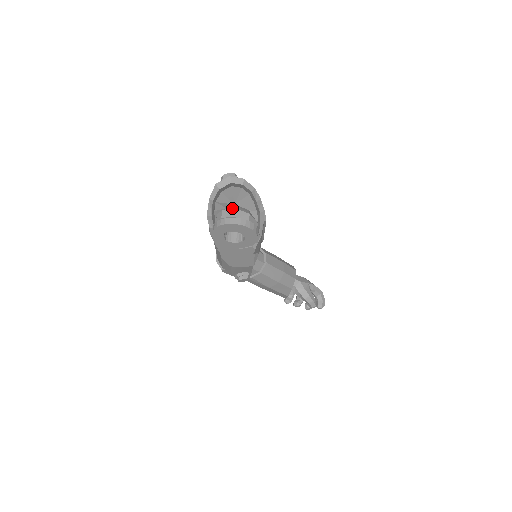
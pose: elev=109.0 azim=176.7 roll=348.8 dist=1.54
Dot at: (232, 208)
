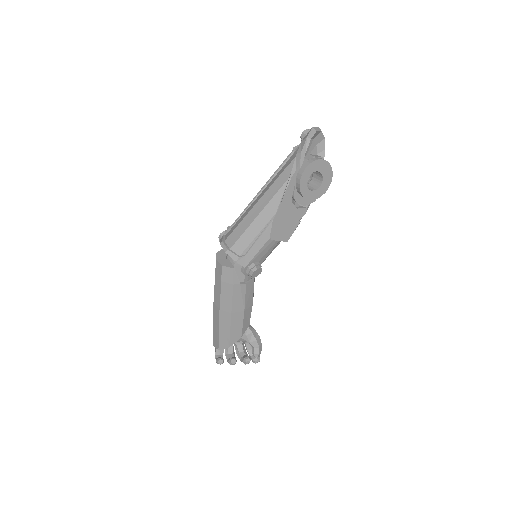
Dot at: occluded
